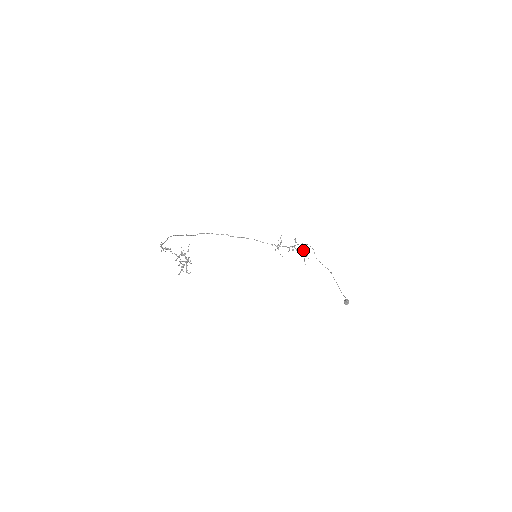
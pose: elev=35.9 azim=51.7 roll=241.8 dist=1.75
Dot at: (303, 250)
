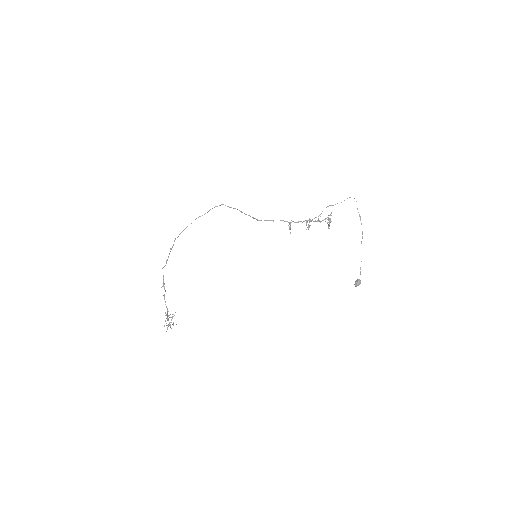
Dot at: (328, 215)
